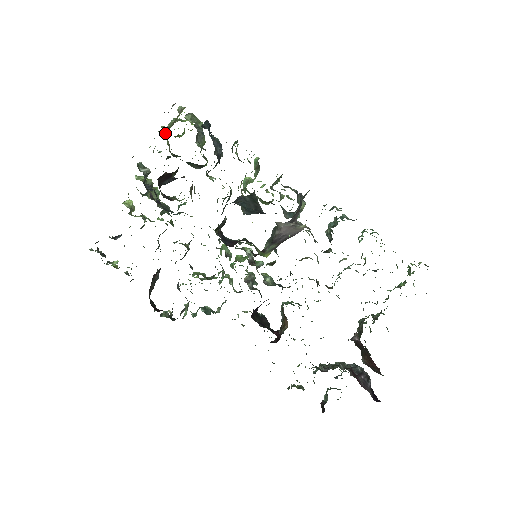
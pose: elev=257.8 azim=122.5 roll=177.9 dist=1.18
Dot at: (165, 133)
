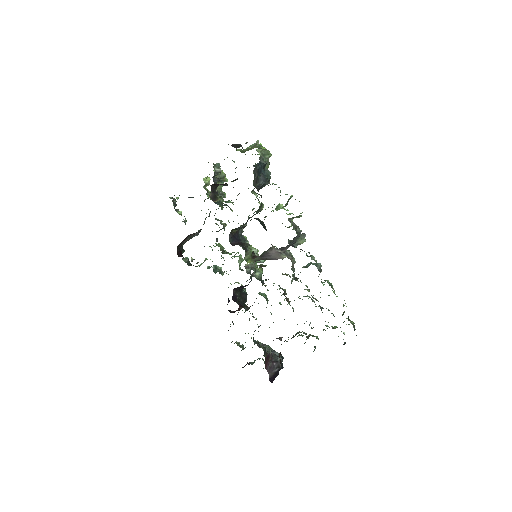
Dot at: occluded
